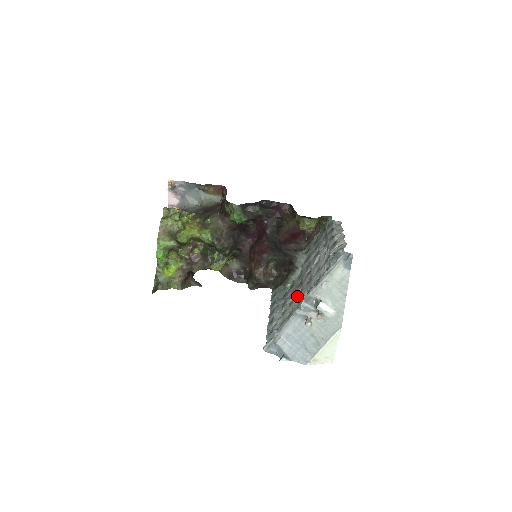
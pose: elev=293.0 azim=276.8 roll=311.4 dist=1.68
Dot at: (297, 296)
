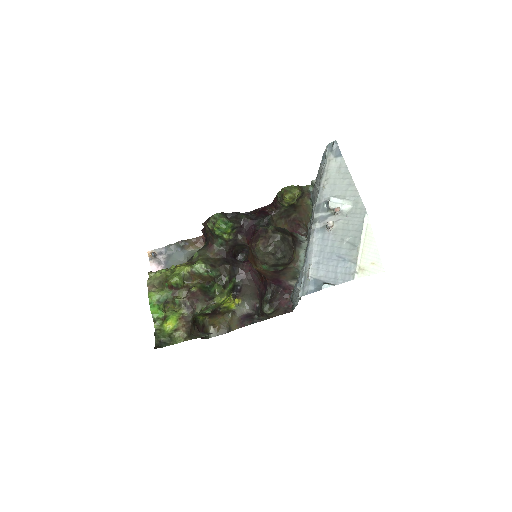
Dot at: occluded
